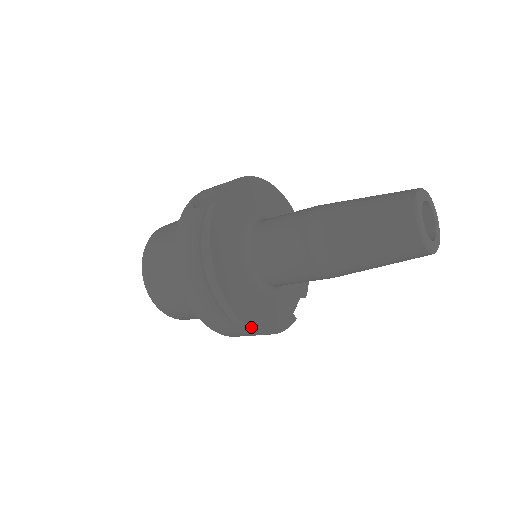
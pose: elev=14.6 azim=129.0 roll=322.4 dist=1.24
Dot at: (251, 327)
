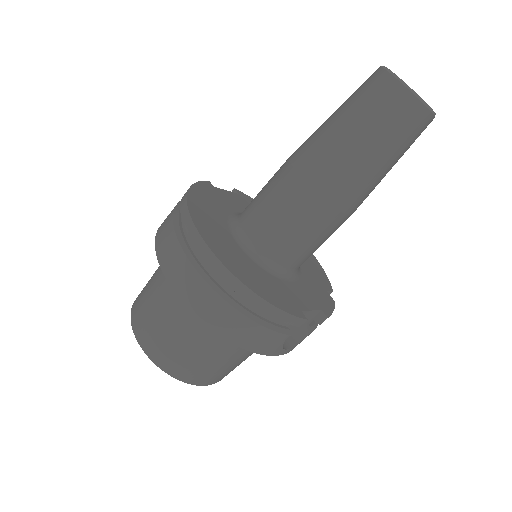
Dot at: (224, 264)
